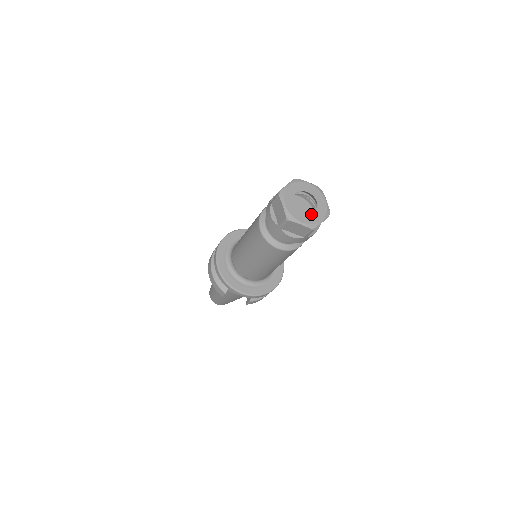
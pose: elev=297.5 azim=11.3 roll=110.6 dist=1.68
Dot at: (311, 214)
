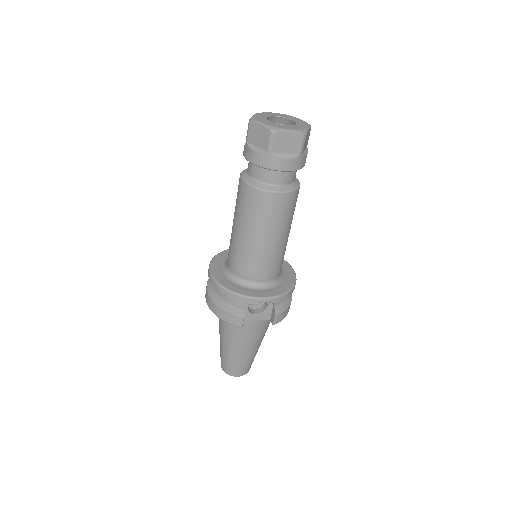
Dot at: (293, 125)
